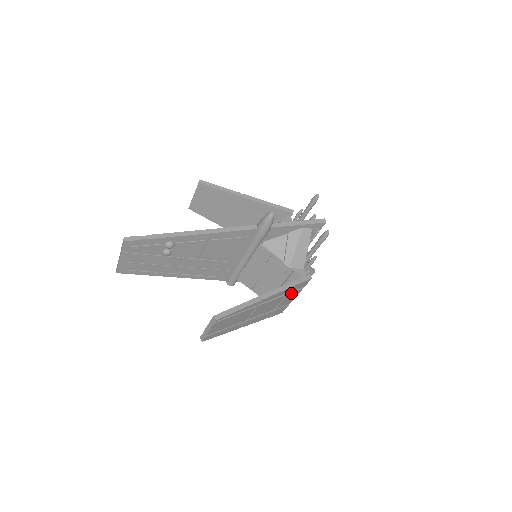
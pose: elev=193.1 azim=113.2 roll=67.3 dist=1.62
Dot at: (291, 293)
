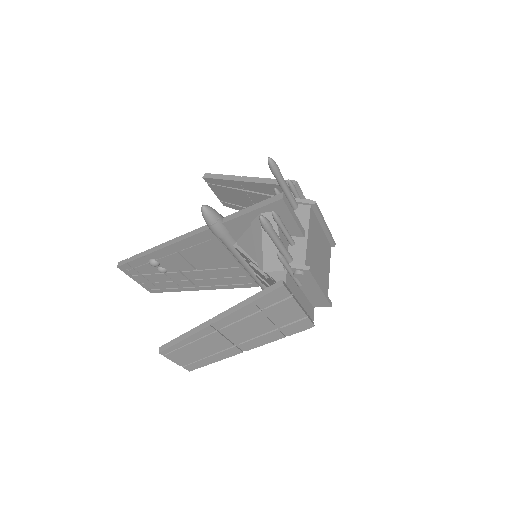
Dot at: (274, 307)
